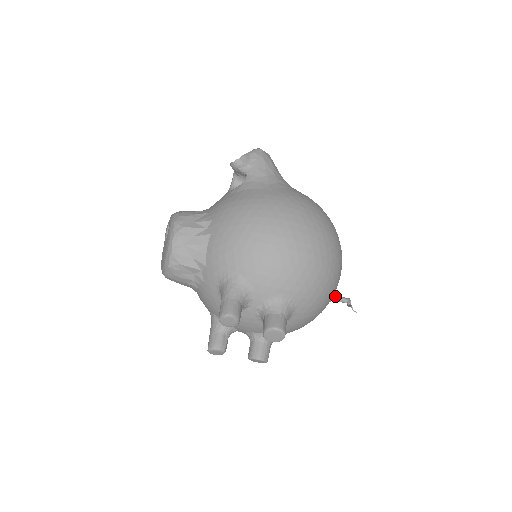
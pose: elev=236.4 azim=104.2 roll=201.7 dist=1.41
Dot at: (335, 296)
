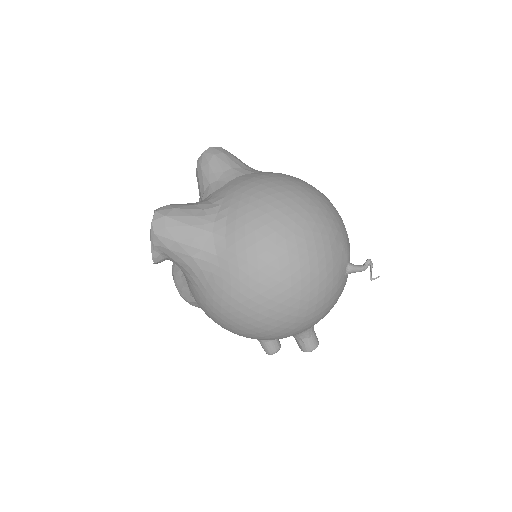
Dot at: (348, 273)
